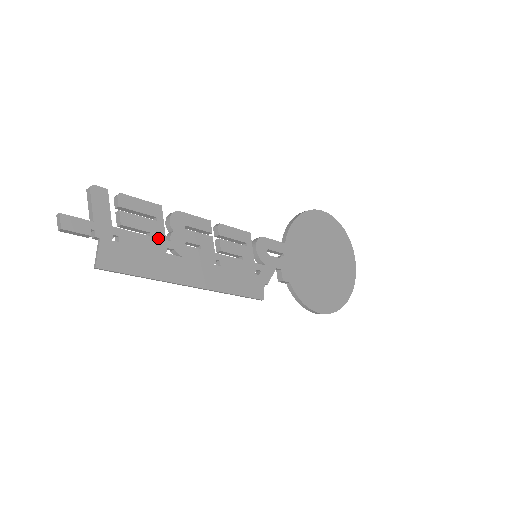
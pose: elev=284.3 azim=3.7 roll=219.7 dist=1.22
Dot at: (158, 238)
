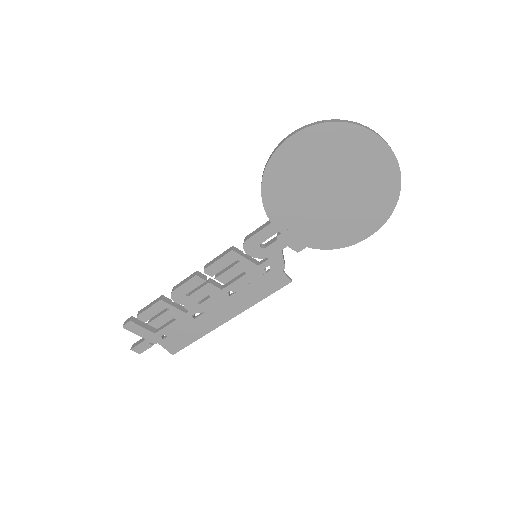
Dot at: (181, 316)
